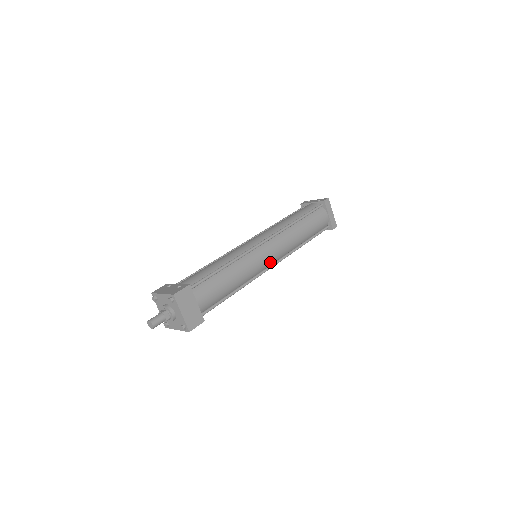
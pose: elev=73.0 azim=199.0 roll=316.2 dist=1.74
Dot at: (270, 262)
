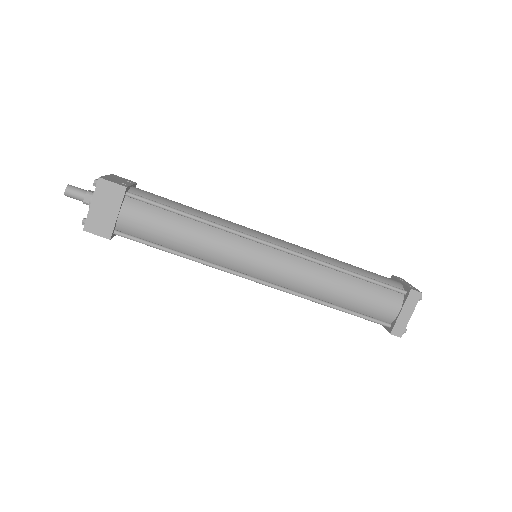
Dot at: (257, 273)
